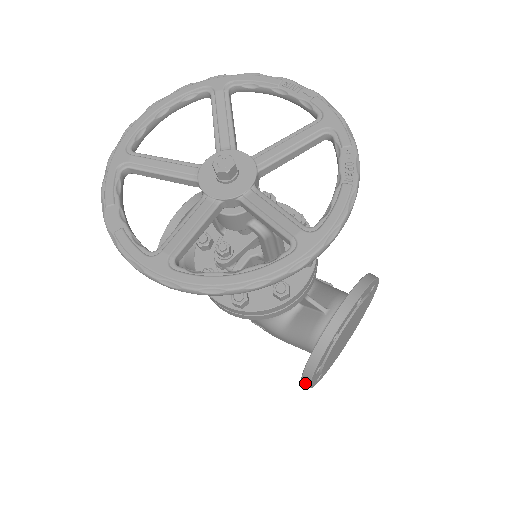
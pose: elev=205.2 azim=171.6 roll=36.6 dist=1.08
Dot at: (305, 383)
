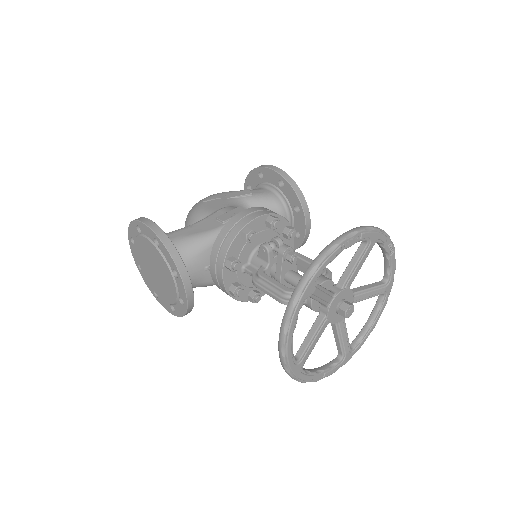
Dot at: occluded
